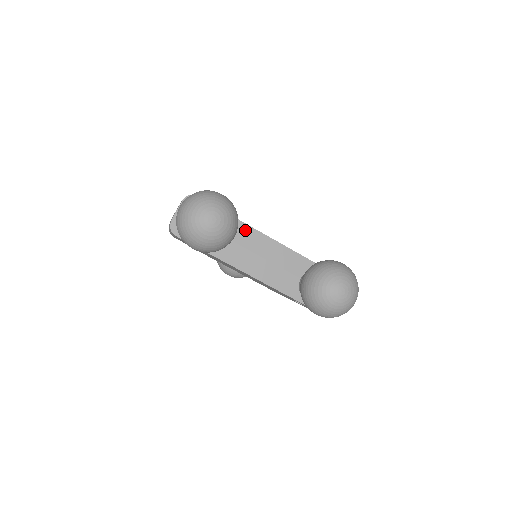
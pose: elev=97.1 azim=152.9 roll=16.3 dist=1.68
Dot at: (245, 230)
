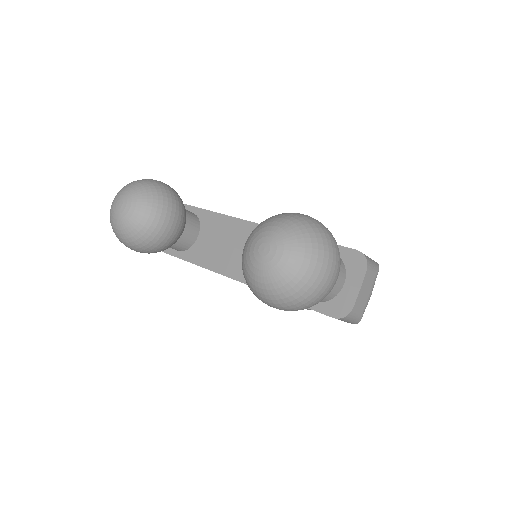
Dot at: (227, 223)
